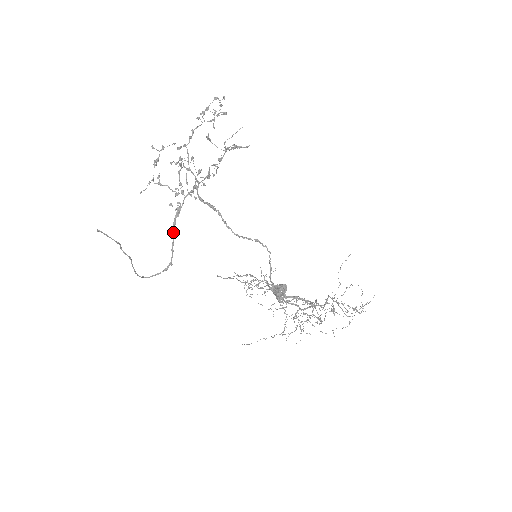
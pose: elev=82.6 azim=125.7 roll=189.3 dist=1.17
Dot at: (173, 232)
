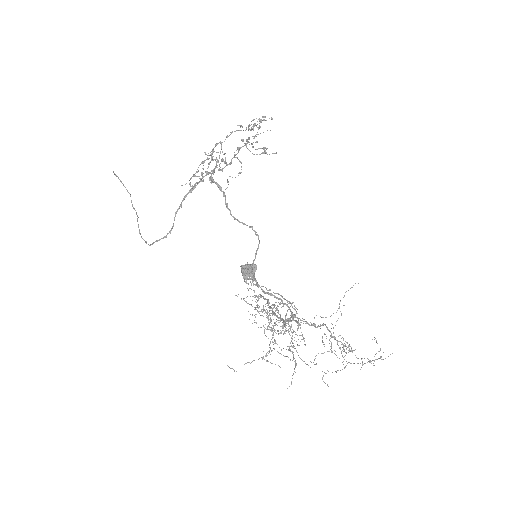
Dot at: (181, 203)
